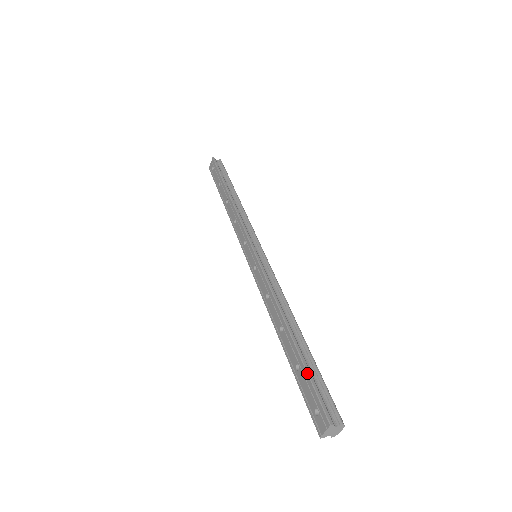
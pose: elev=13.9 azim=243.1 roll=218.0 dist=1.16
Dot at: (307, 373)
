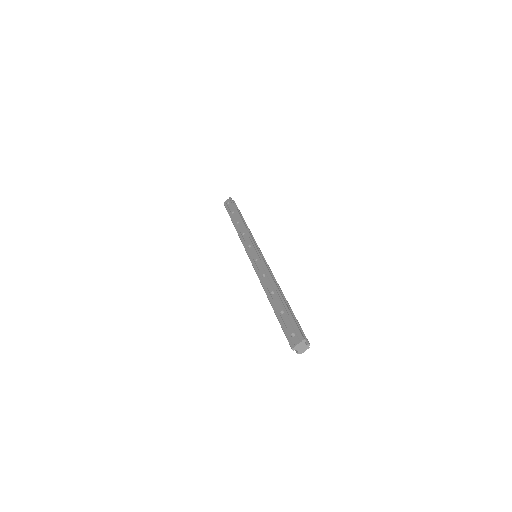
Dot at: (291, 314)
